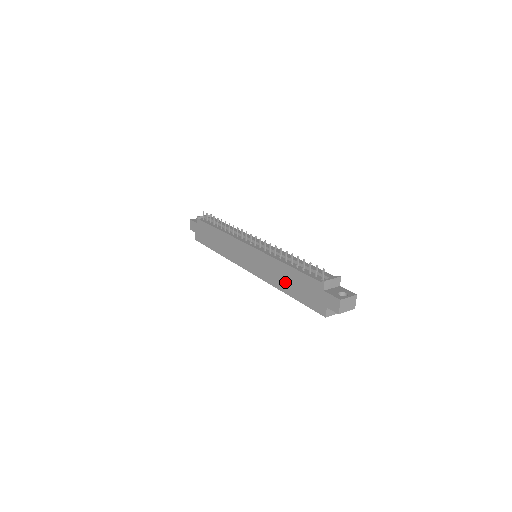
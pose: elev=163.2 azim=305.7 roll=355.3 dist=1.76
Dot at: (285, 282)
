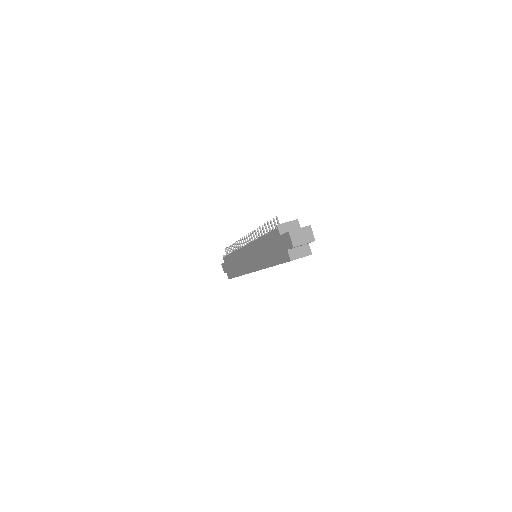
Dot at: (266, 256)
